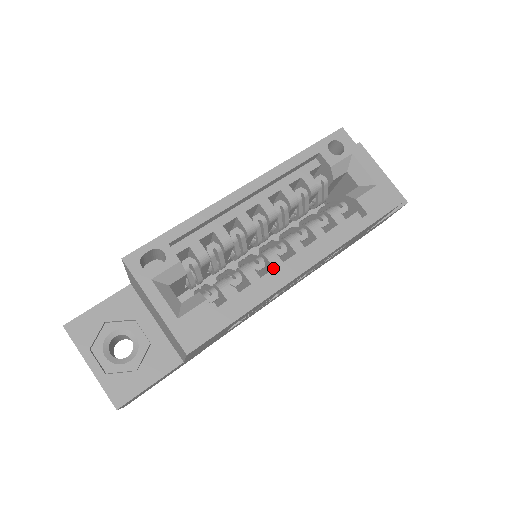
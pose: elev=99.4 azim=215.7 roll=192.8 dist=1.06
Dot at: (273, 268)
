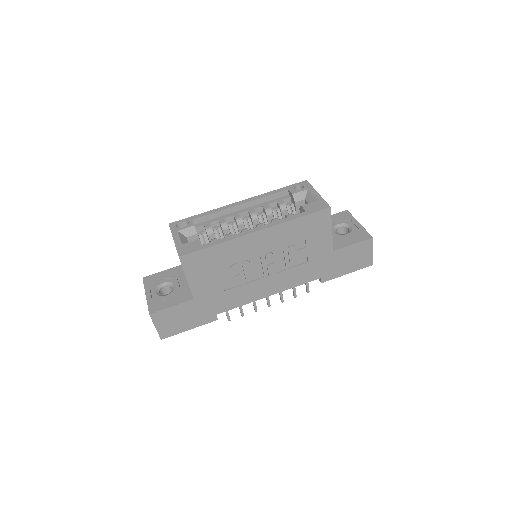
Dot at: occluded
